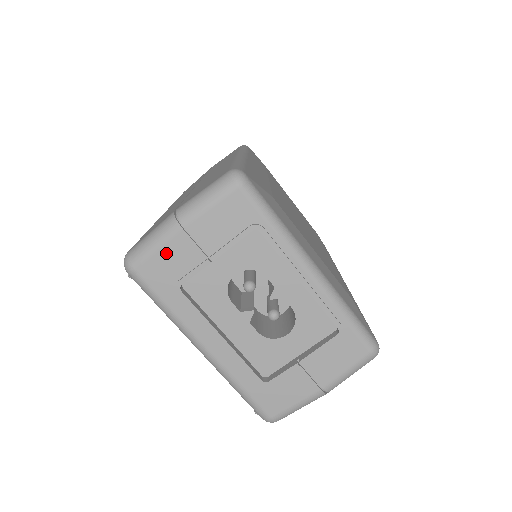
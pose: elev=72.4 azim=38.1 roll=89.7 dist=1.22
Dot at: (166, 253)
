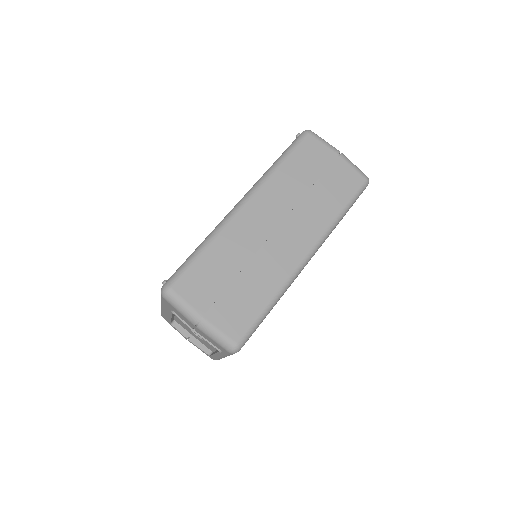
Dot at: (181, 314)
